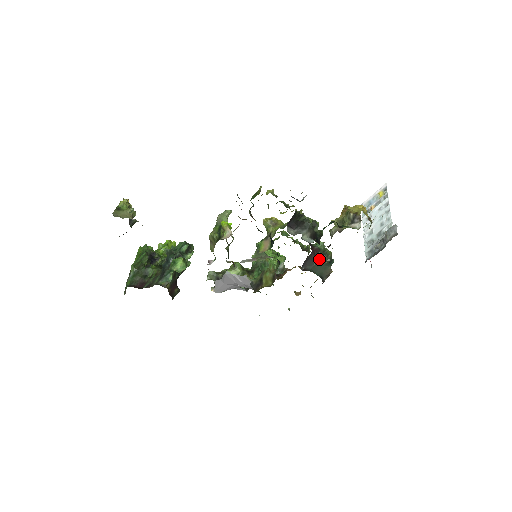
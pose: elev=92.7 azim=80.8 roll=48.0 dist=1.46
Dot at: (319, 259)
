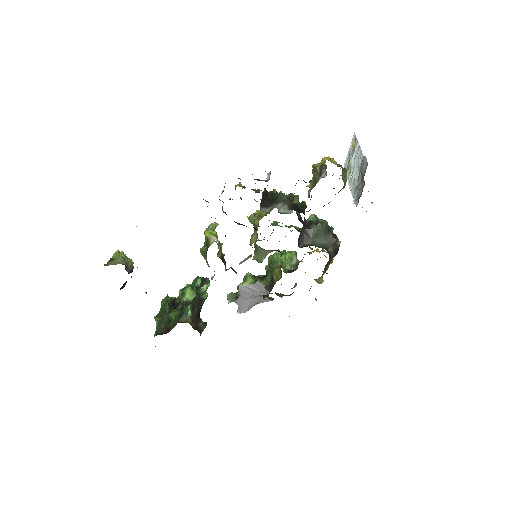
Dot at: (314, 231)
